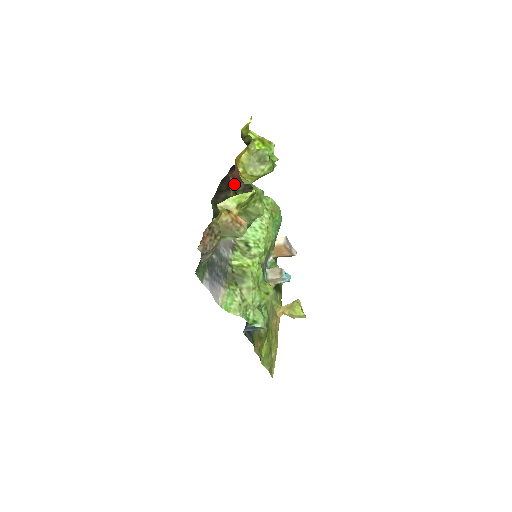
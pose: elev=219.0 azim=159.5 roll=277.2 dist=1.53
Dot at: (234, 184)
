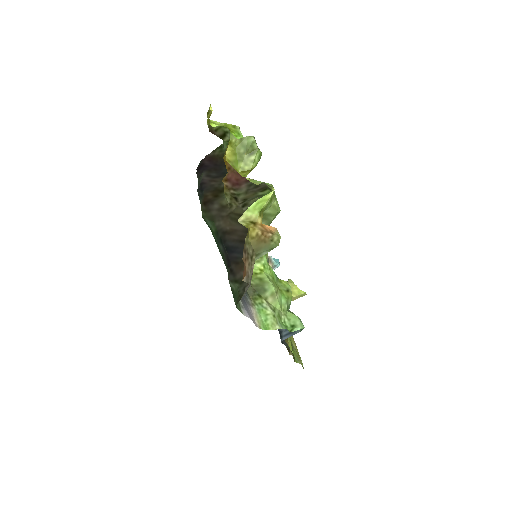
Dot at: (232, 189)
